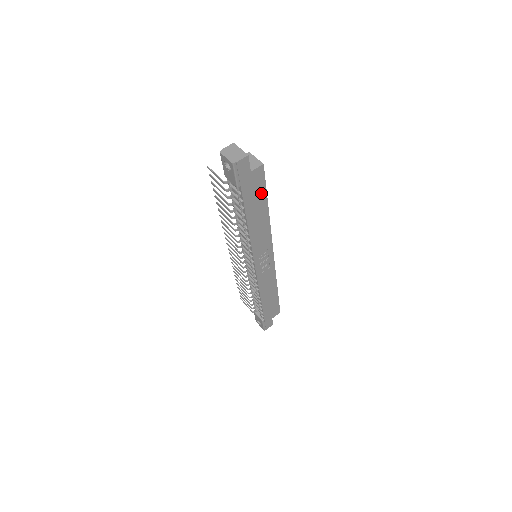
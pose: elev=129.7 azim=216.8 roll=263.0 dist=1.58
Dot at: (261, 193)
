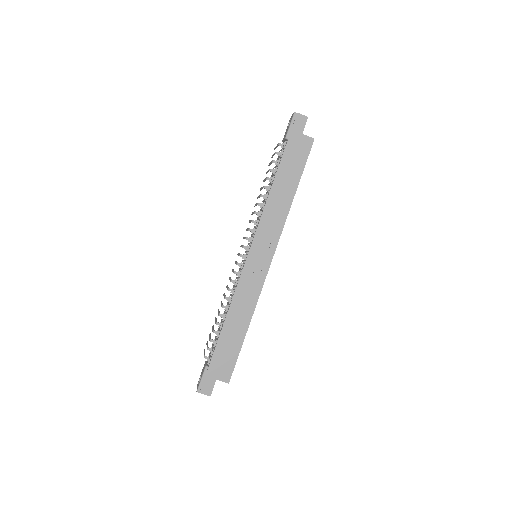
Dot at: (299, 166)
